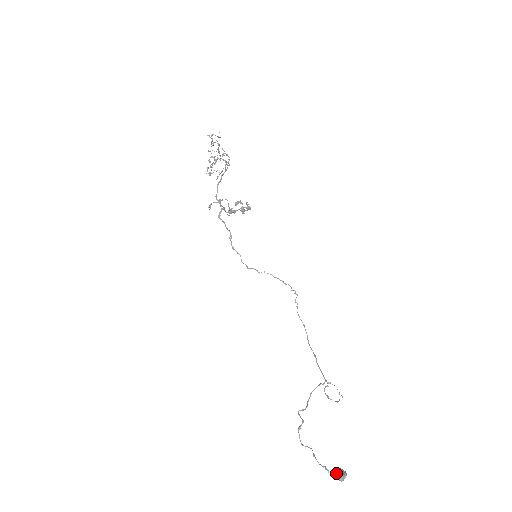
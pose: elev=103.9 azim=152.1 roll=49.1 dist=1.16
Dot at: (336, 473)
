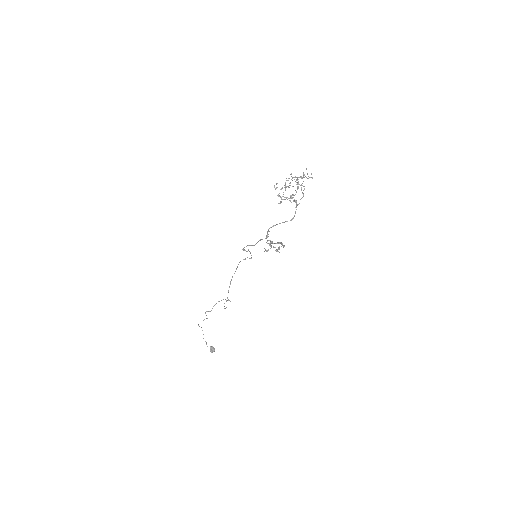
Dot at: (212, 350)
